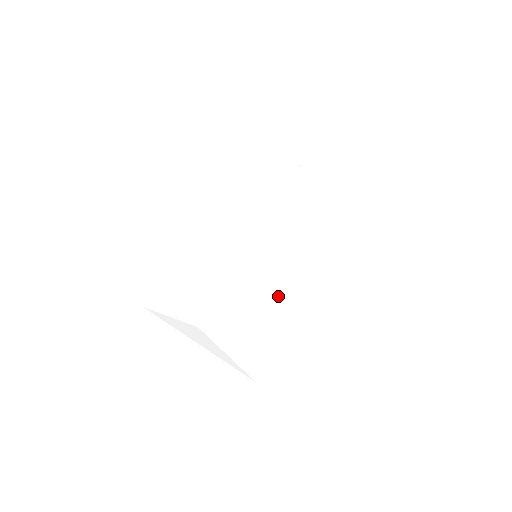
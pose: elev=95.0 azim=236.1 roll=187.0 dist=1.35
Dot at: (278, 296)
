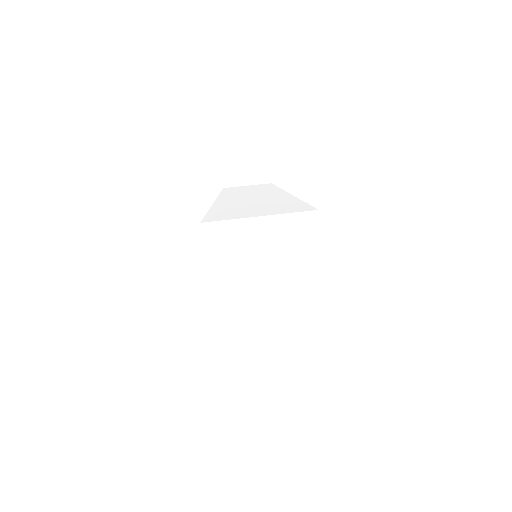
Dot at: (296, 226)
